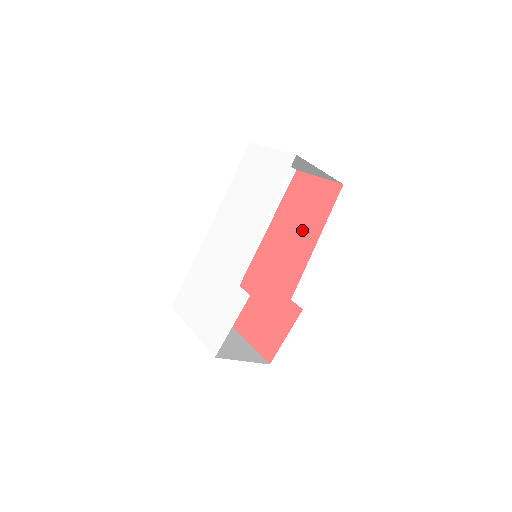
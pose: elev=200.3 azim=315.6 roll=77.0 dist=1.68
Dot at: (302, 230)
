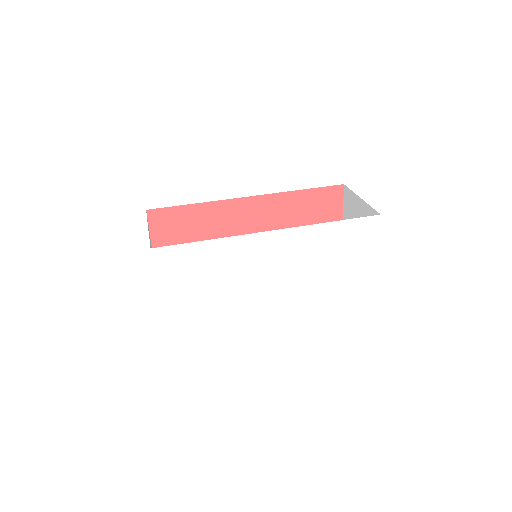
Dot at: occluded
